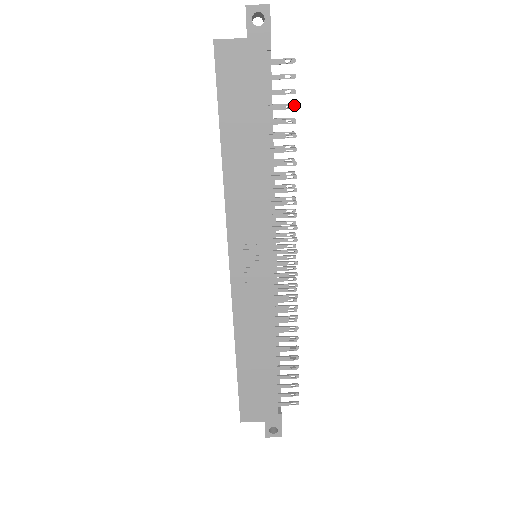
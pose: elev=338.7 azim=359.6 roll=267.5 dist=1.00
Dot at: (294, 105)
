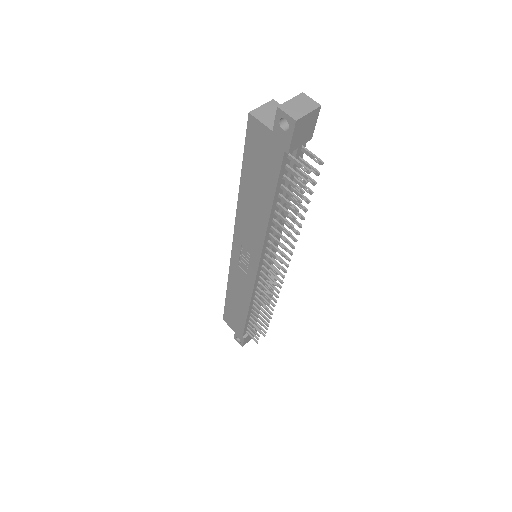
Dot at: (299, 200)
